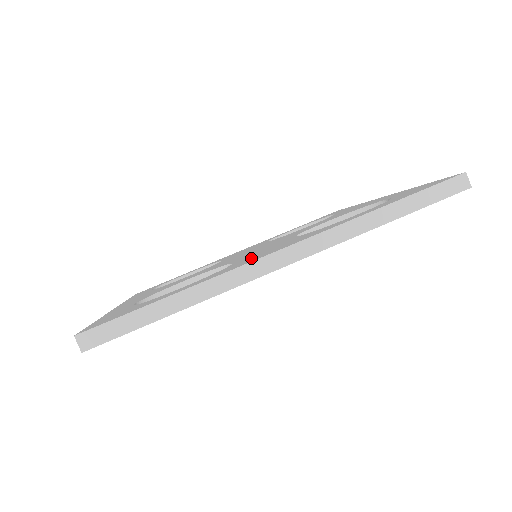
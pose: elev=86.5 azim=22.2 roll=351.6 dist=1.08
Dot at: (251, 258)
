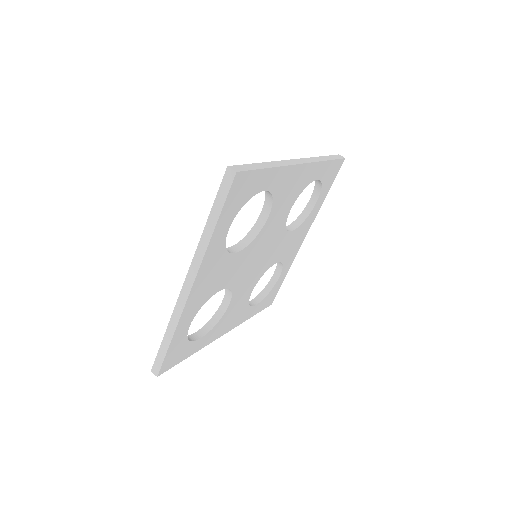
Dot at: occluded
